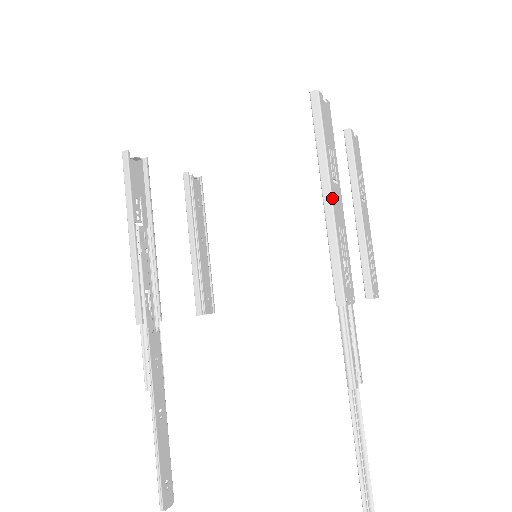
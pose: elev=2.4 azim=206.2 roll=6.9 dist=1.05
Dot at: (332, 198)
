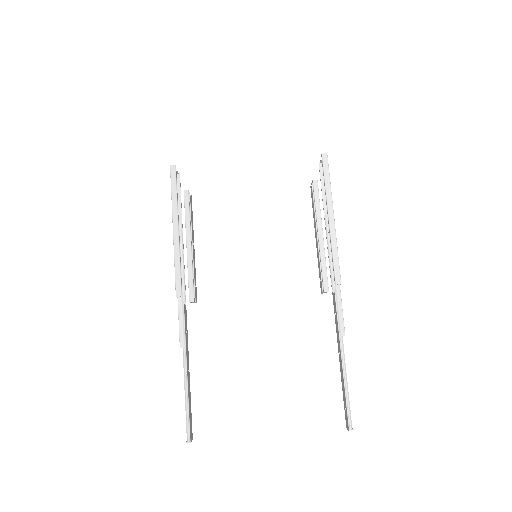
Dot at: (334, 219)
